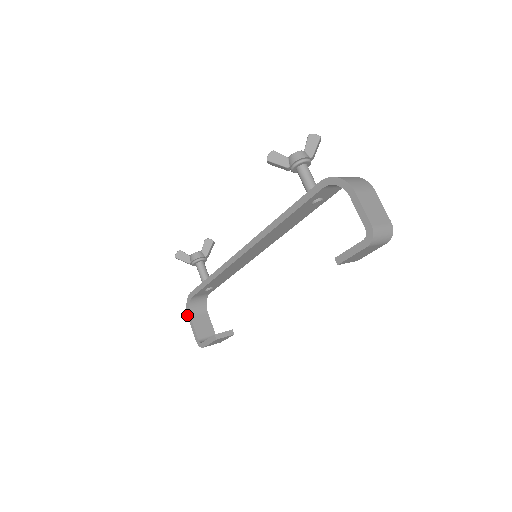
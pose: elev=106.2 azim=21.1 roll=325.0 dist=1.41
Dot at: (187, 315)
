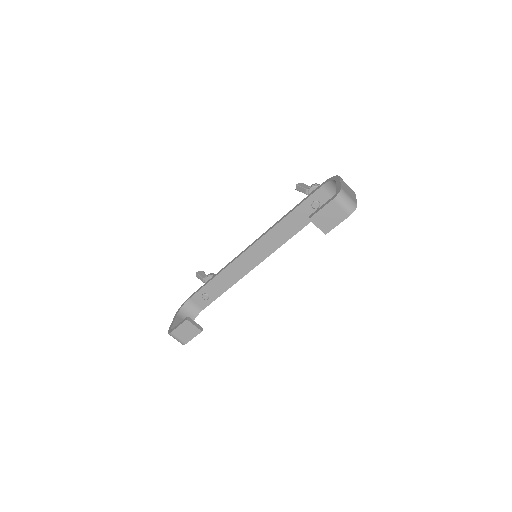
Dot at: (175, 314)
